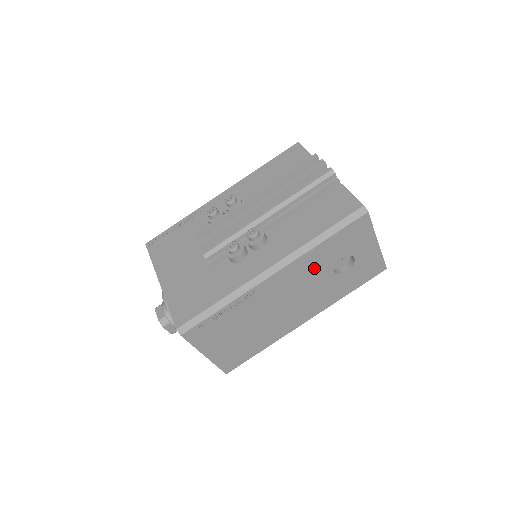
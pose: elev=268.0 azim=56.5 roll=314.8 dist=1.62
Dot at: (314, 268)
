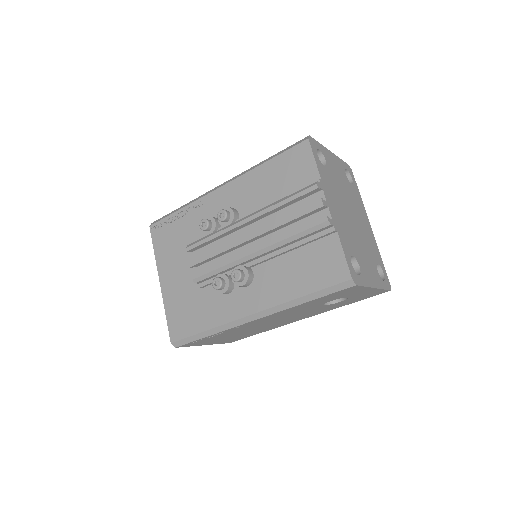
Dot at: (300, 309)
